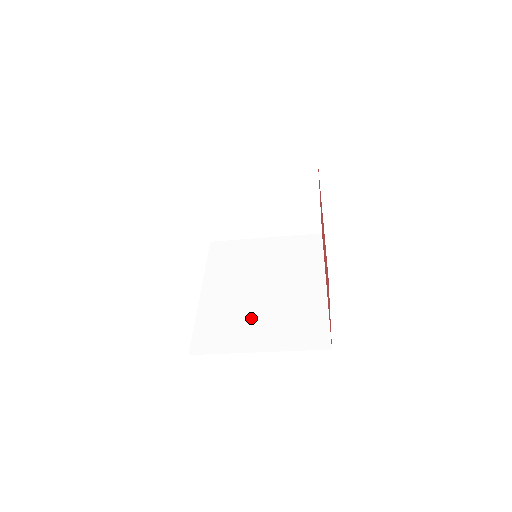
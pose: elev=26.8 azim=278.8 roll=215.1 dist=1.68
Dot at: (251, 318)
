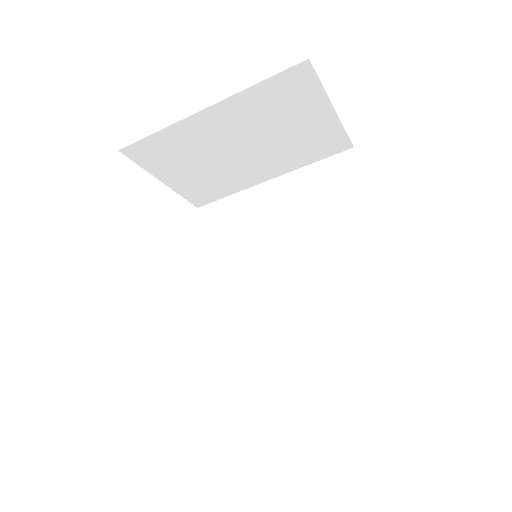
Dot at: (282, 336)
